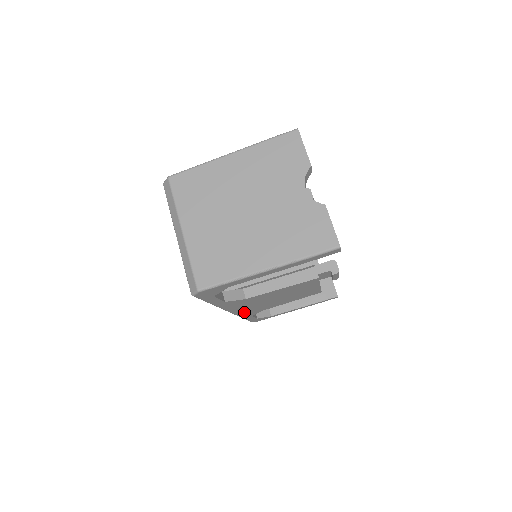
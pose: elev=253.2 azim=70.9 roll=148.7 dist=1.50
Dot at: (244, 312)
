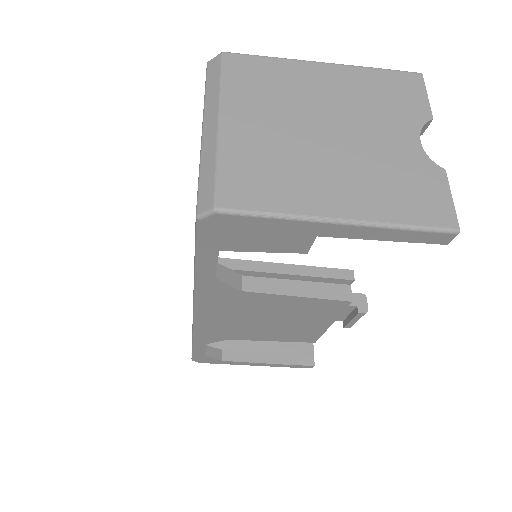
Dot at: (207, 327)
